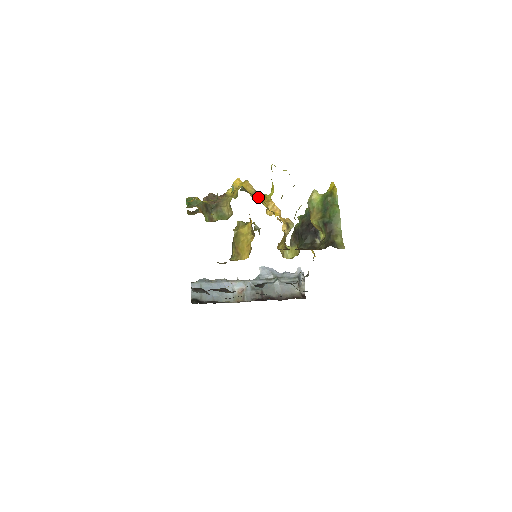
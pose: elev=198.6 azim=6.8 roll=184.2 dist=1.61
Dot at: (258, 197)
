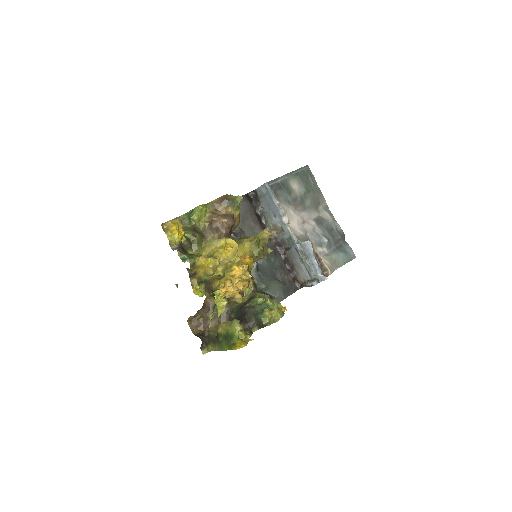
Dot at: (191, 284)
